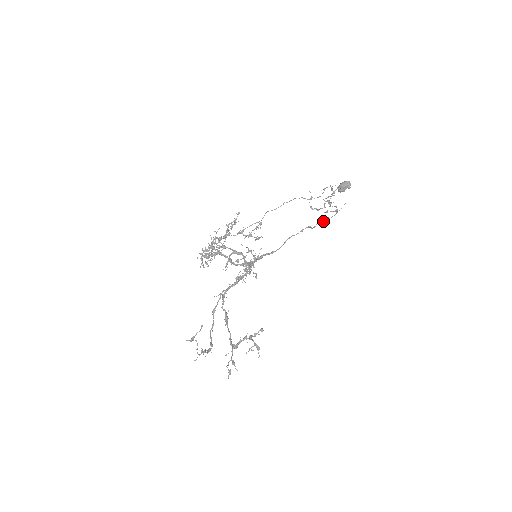
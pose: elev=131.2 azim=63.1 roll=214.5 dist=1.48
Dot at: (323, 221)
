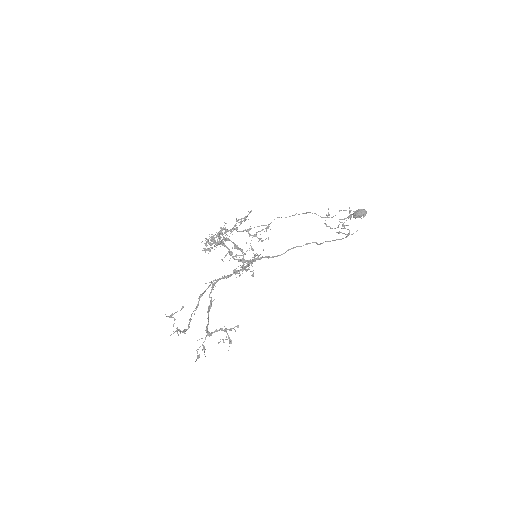
Dot at: occluded
